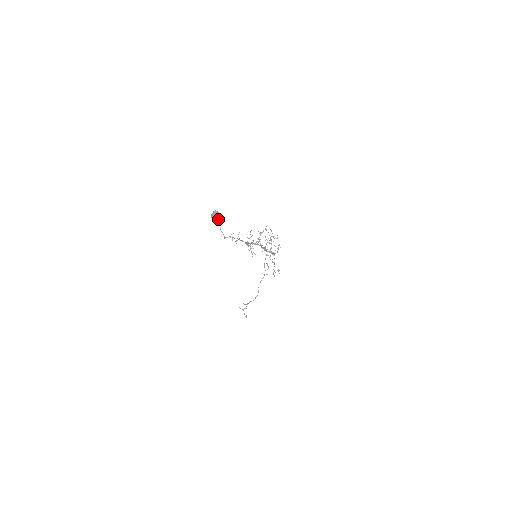
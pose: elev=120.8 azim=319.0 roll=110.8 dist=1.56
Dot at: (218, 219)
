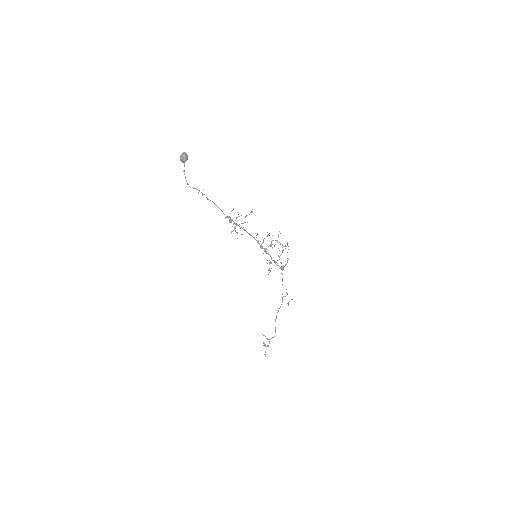
Dot at: (183, 159)
